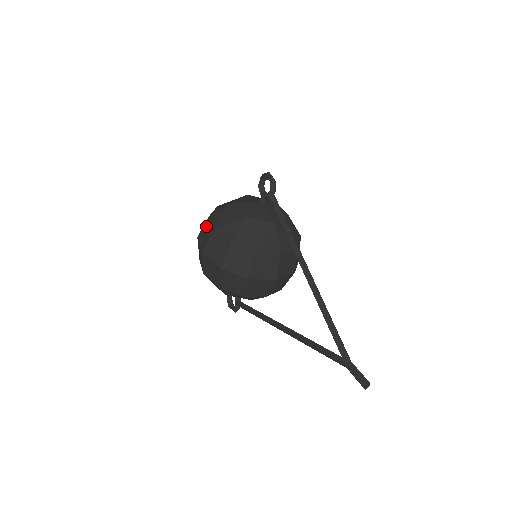
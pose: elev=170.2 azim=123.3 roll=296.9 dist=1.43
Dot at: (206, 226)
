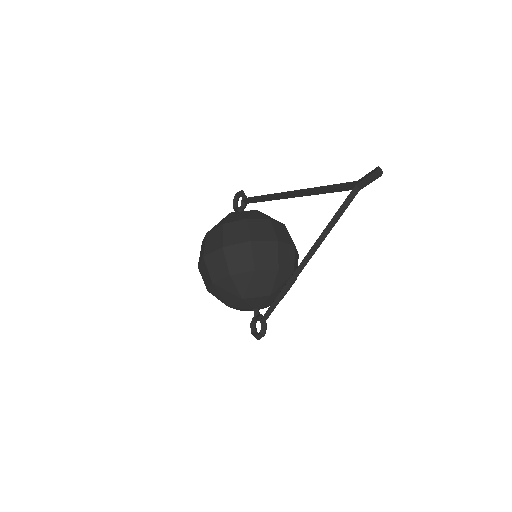
Dot at: (201, 248)
